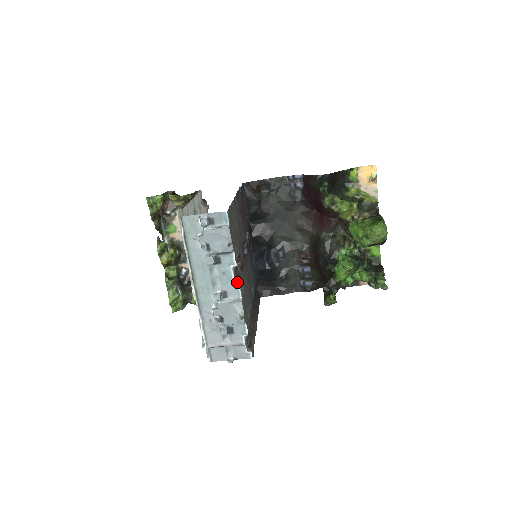
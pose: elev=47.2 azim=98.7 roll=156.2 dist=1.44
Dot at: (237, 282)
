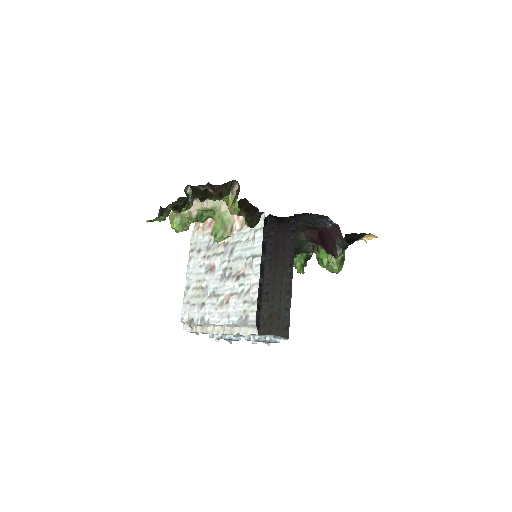
Dot at: occluded
